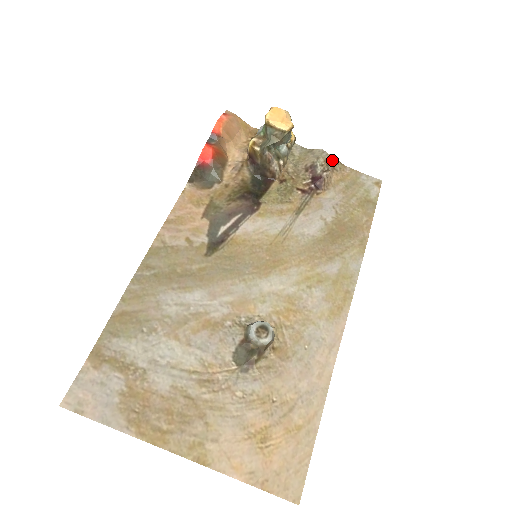
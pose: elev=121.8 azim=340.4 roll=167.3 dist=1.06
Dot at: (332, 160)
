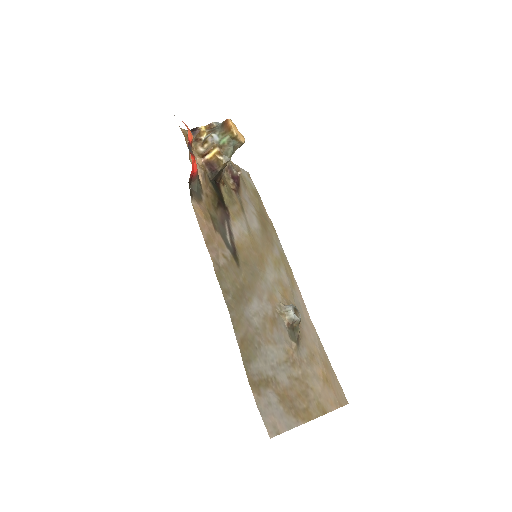
Dot at: occluded
